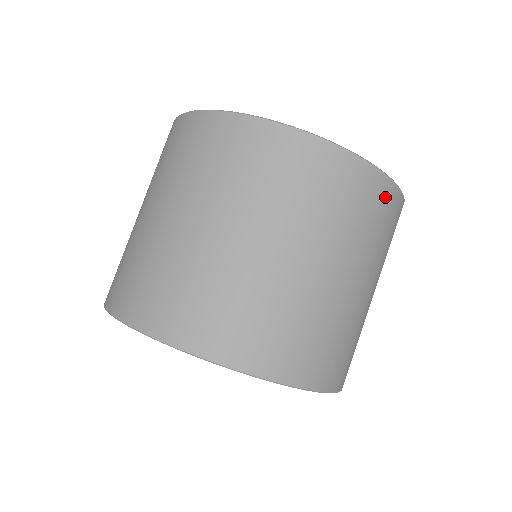
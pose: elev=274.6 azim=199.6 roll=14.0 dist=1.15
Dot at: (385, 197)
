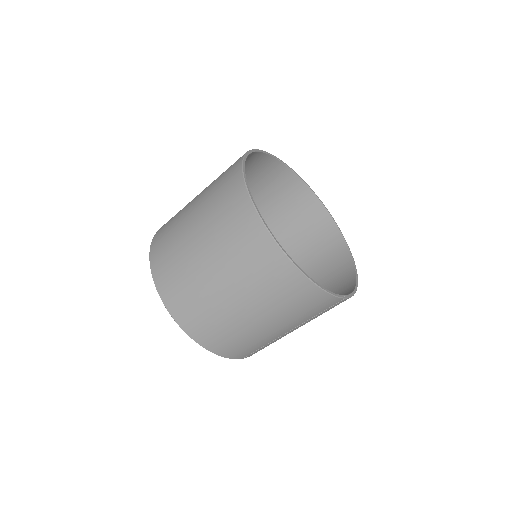
Dot at: (308, 293)
